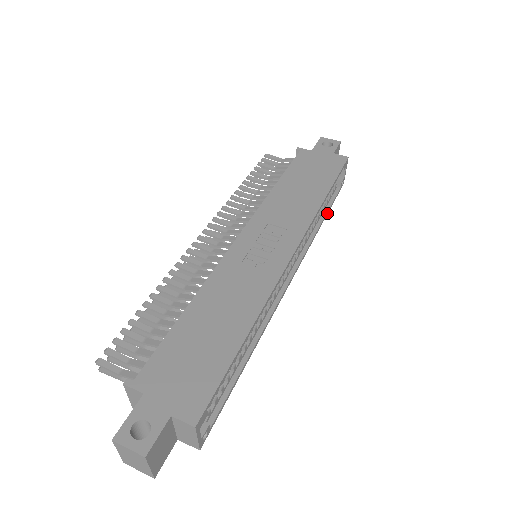
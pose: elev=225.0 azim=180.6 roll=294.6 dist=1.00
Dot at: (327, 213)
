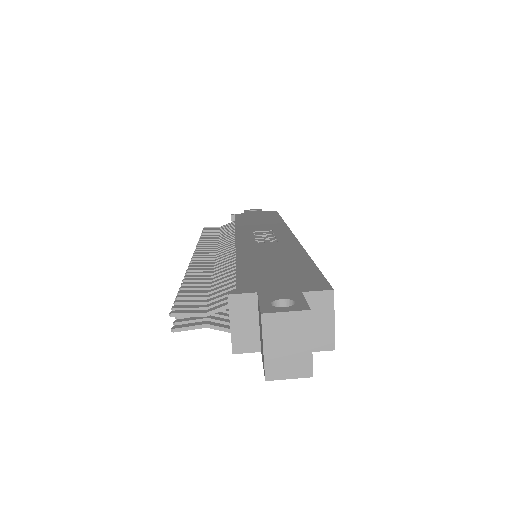
Dot at: occluded
